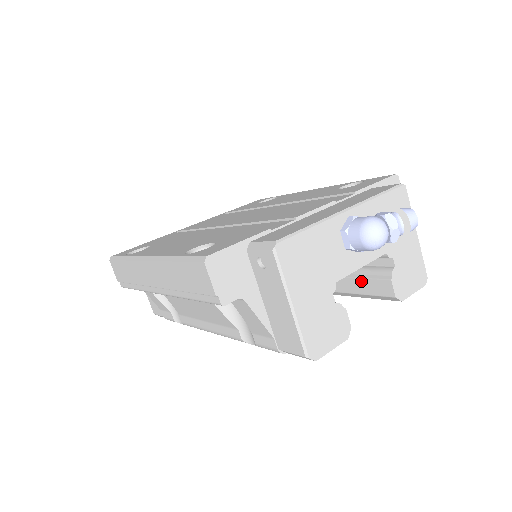
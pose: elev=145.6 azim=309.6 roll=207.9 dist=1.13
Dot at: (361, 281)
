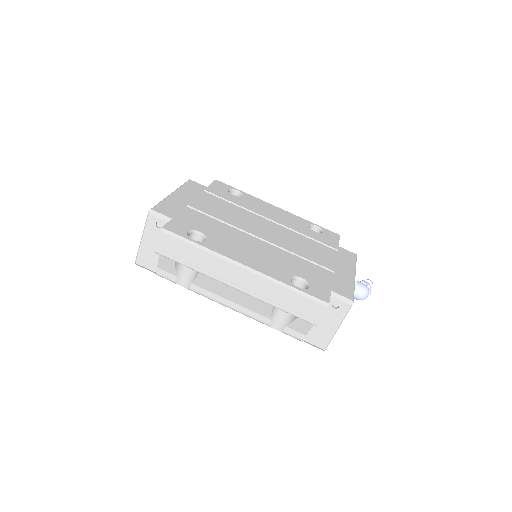
Dot at: occluded
